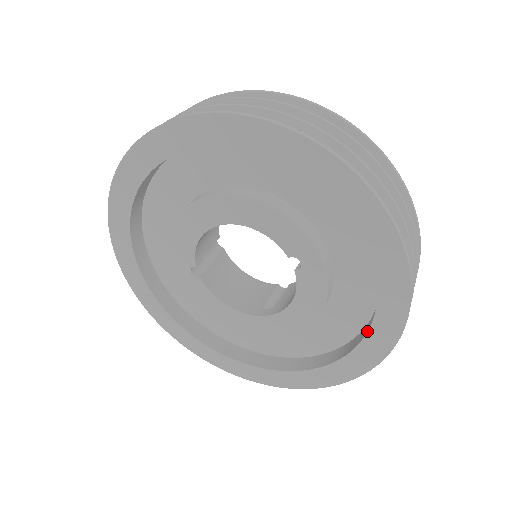
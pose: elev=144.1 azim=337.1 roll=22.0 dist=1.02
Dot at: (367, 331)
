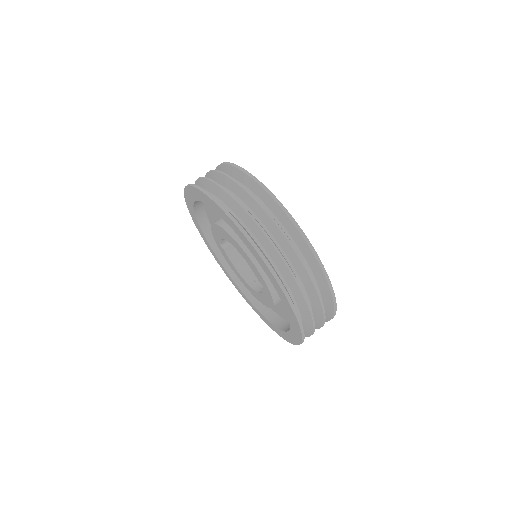
Dot at: (287, 331)
